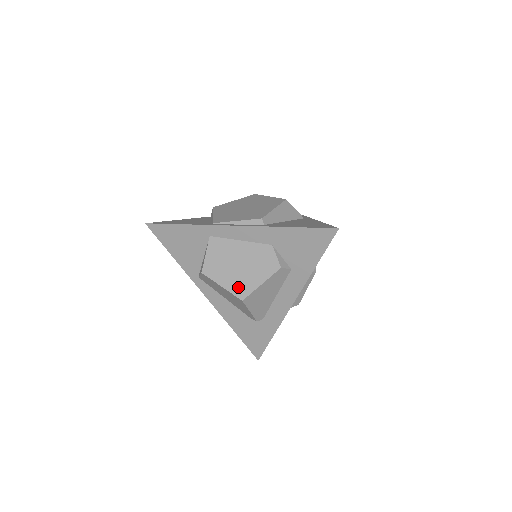
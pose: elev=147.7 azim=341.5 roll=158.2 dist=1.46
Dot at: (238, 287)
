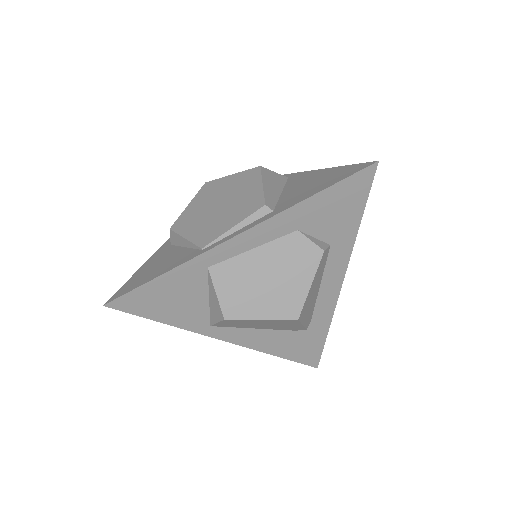
Dot at: (283, 307)
